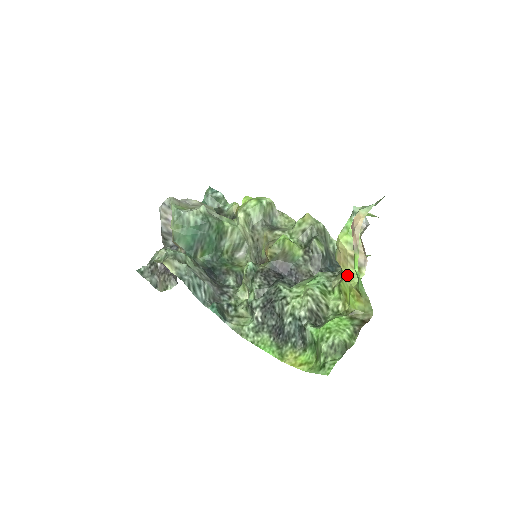
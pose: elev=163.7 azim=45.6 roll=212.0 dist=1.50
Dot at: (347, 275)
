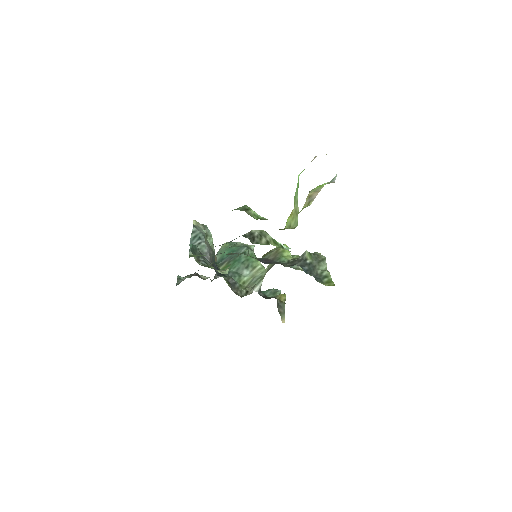
Dot at: occluded
